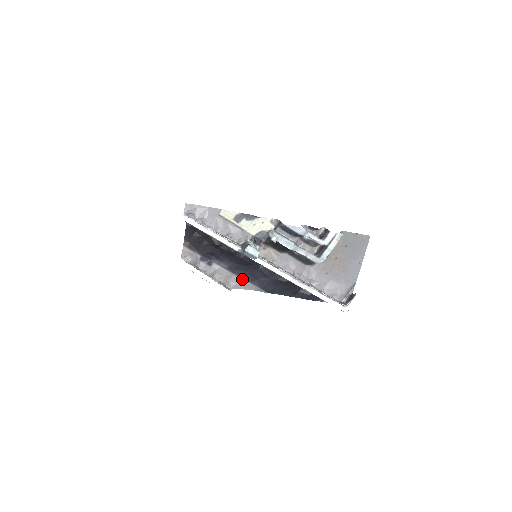
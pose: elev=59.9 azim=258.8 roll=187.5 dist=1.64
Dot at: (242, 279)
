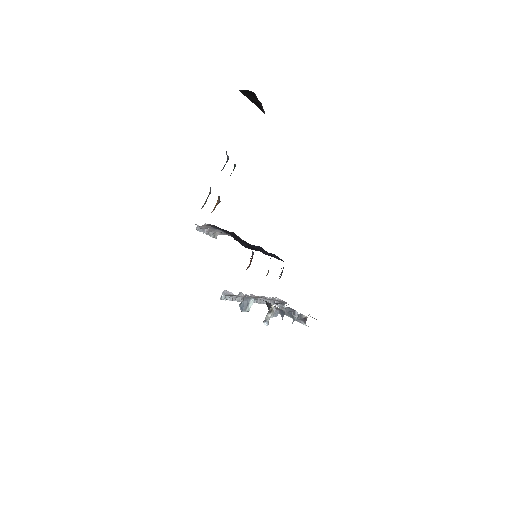
Dot at: occluded
